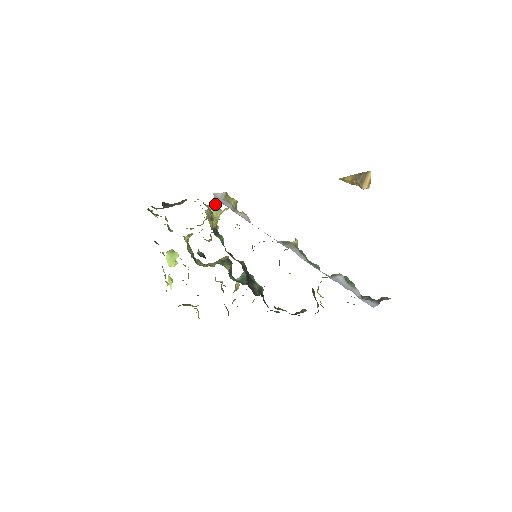
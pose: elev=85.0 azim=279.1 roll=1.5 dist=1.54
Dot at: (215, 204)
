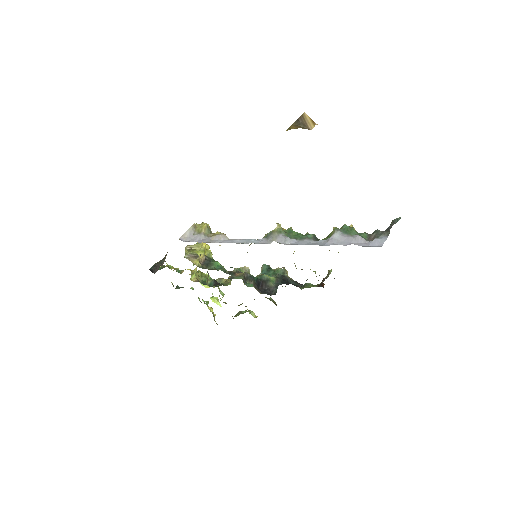
Dot at: occluded
